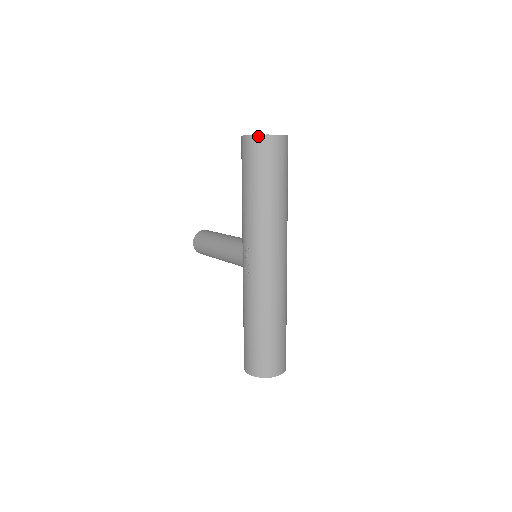
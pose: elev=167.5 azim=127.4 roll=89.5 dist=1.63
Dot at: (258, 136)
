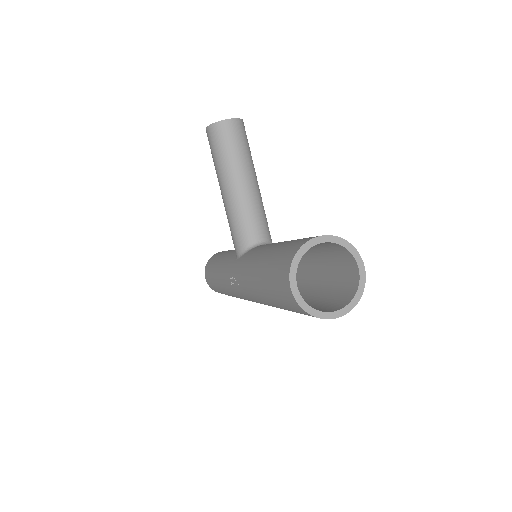
Dot at: (303, 310)
